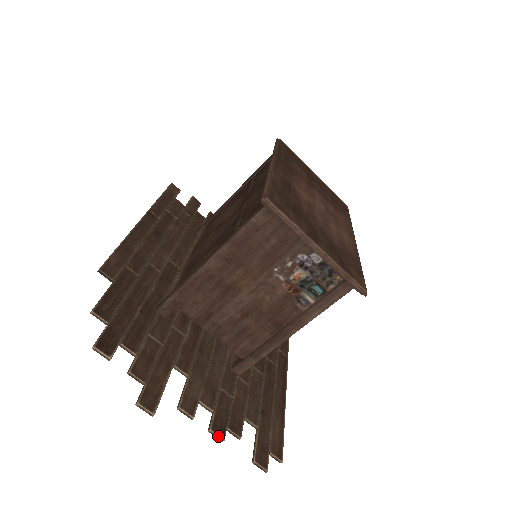
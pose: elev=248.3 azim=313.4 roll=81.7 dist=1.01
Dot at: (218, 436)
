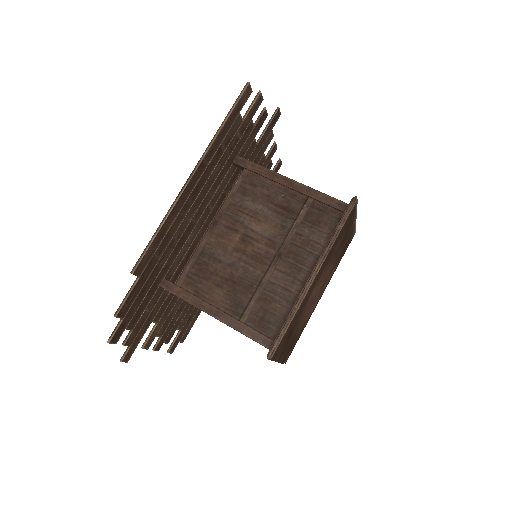
Dot at: occluded
